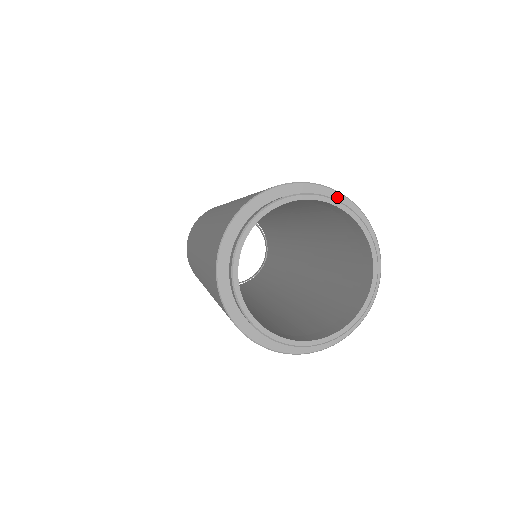
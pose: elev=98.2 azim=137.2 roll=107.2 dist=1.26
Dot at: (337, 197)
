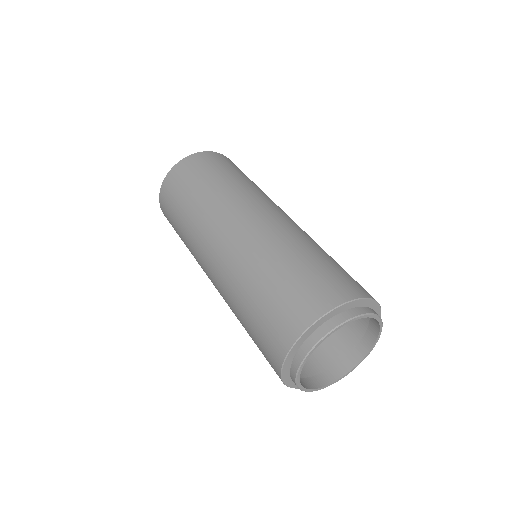
Dot at: (359, 302)
